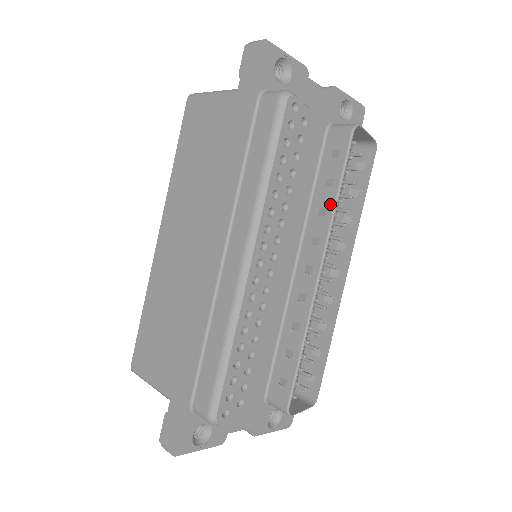
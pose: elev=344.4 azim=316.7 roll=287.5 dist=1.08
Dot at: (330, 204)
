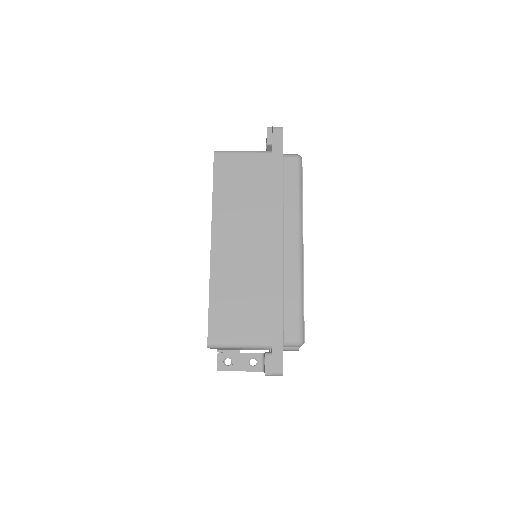
Dot at: occluded
